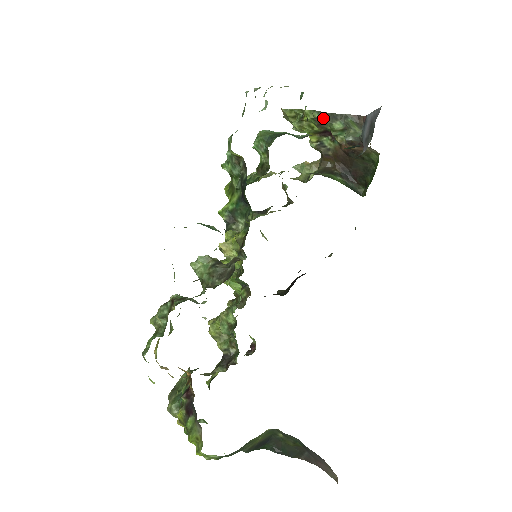
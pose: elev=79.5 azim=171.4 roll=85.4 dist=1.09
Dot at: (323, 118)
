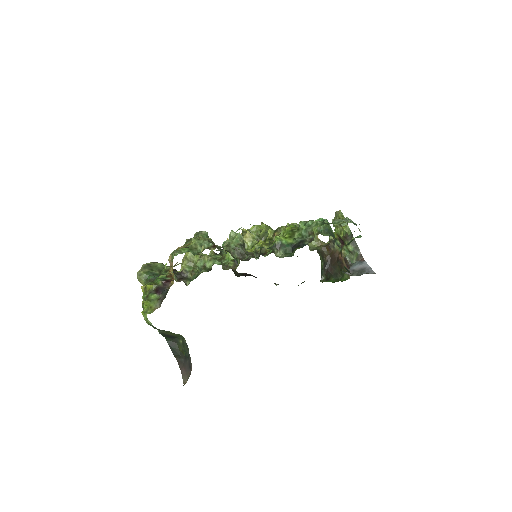
Dot at: (350, 237)
